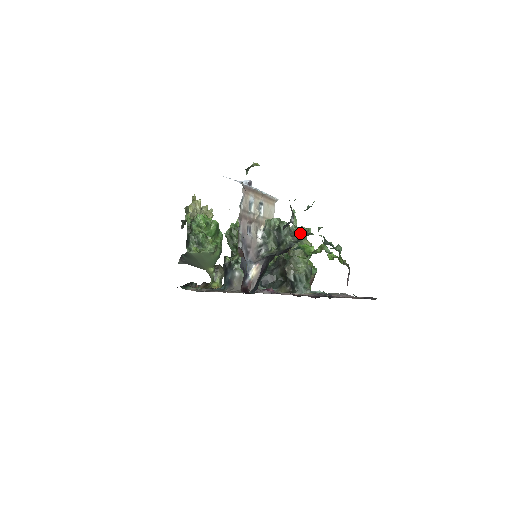
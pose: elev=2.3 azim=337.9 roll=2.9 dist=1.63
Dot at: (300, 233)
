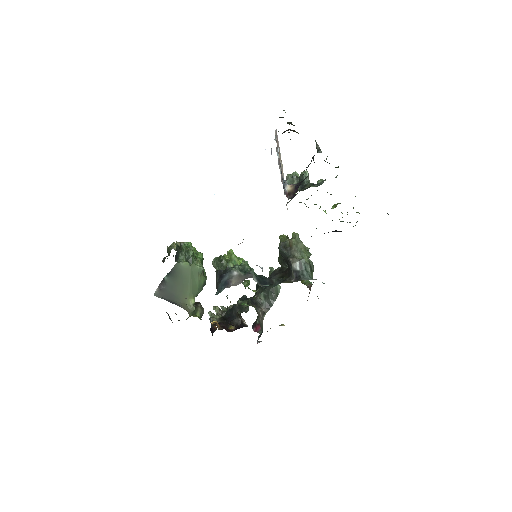
Dot at: (319, 183)
